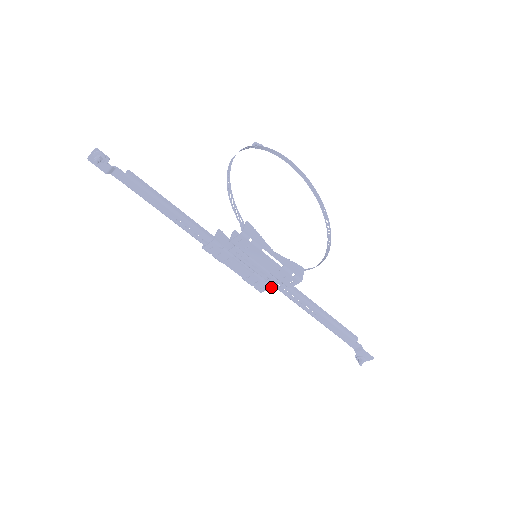
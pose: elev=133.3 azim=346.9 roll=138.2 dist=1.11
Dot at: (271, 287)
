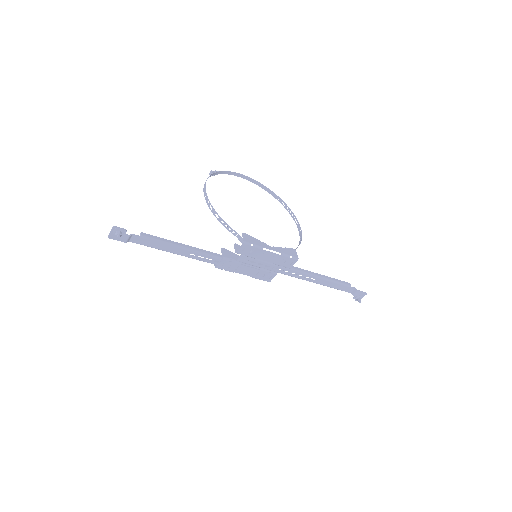
Dot at: (276, 274)
